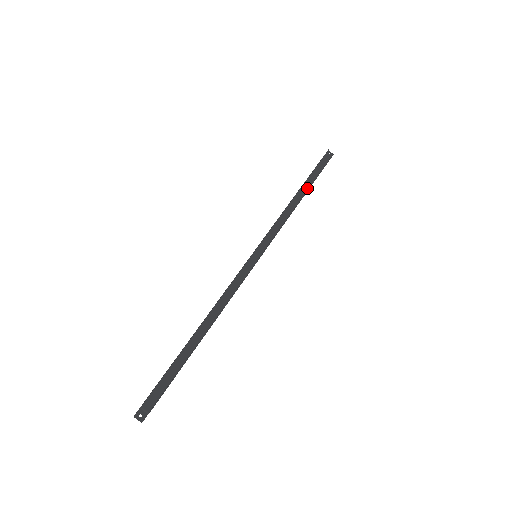
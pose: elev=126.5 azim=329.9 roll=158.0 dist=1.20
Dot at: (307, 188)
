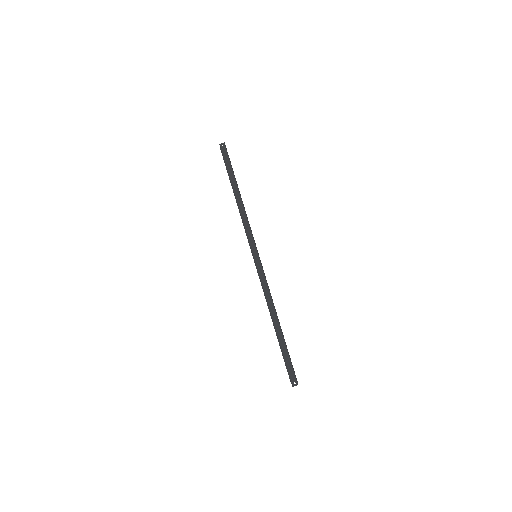
Dot at: (236, 185)
